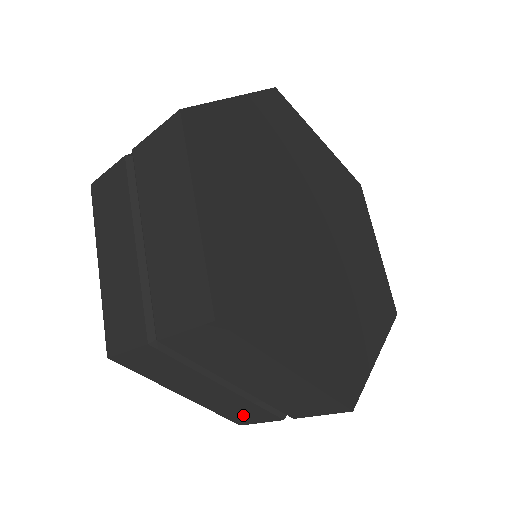
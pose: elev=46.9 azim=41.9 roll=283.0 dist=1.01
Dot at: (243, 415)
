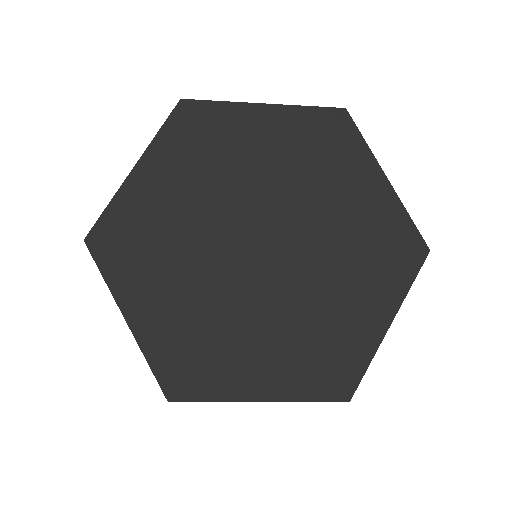
Dot at: occluded
